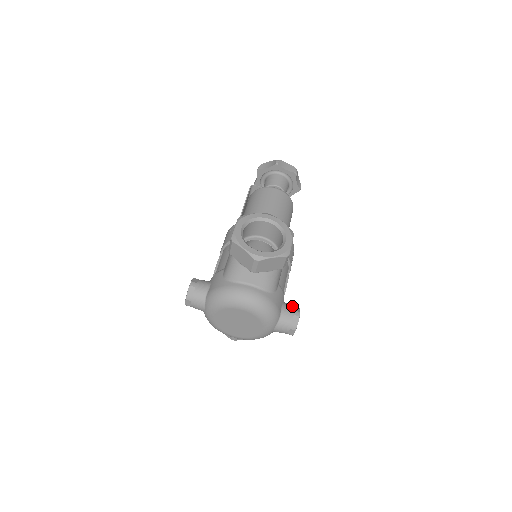
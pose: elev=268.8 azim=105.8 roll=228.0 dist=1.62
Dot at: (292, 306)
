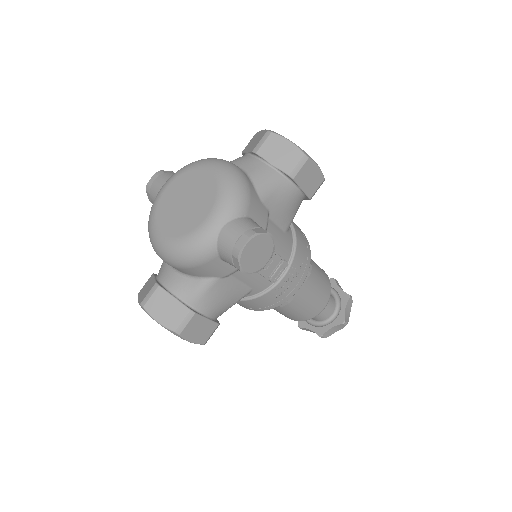
Dot at: occluded
